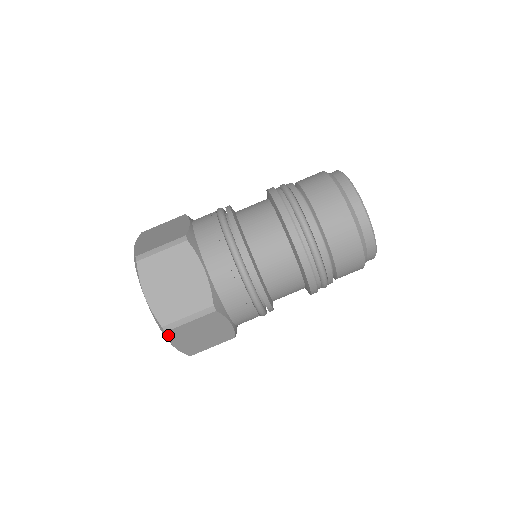
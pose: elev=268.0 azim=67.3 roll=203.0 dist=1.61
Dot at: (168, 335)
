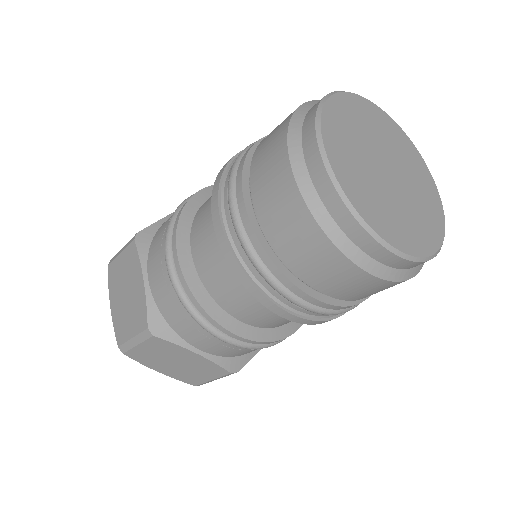
Dot at: occluded
